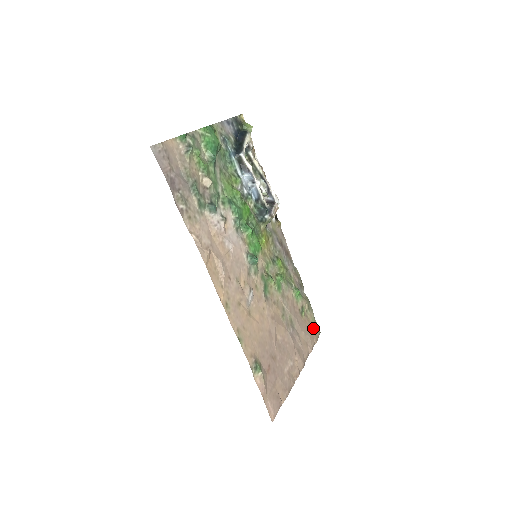
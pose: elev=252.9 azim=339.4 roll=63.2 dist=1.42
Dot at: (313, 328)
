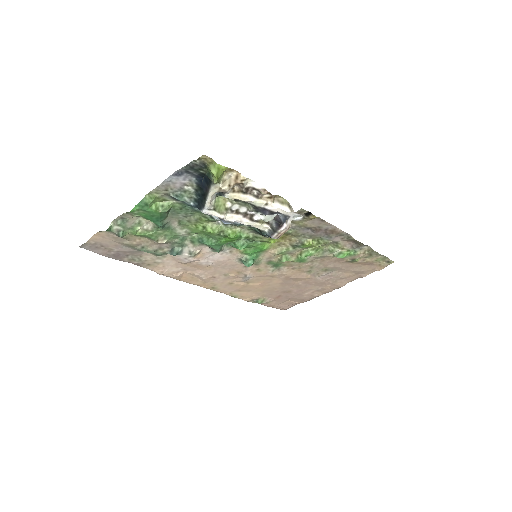
Dot at: (379, 262)
